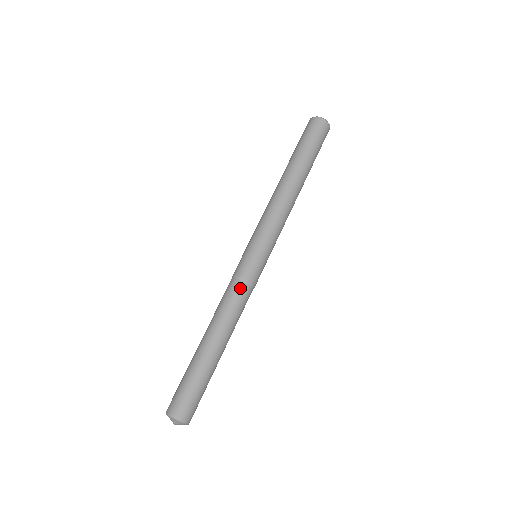
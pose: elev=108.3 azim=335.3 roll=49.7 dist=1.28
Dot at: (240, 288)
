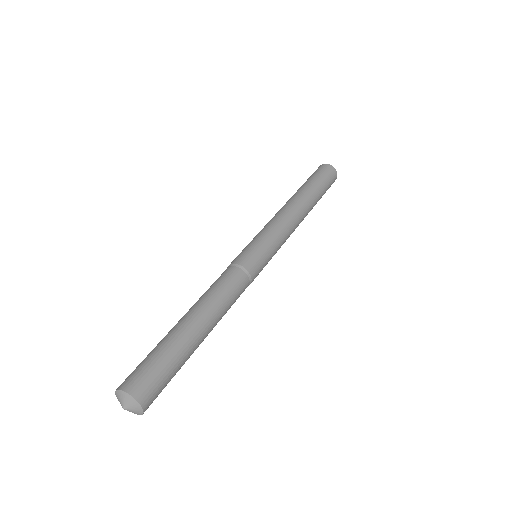
Dot at: (244, 282)
